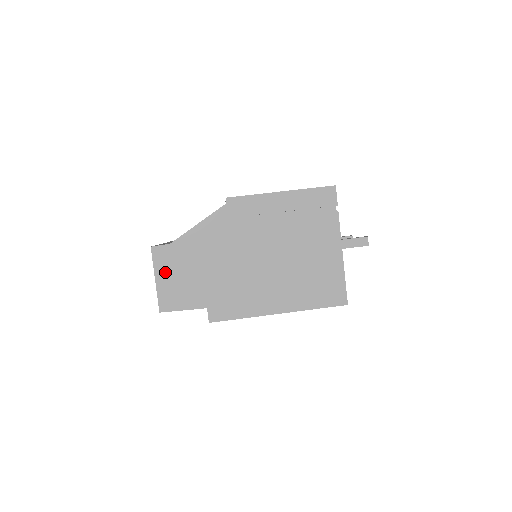
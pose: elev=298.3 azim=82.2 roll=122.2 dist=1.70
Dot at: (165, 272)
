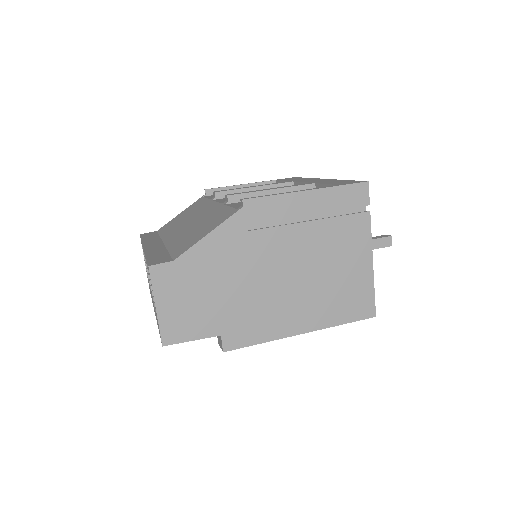
Dot at: (168, 297)
